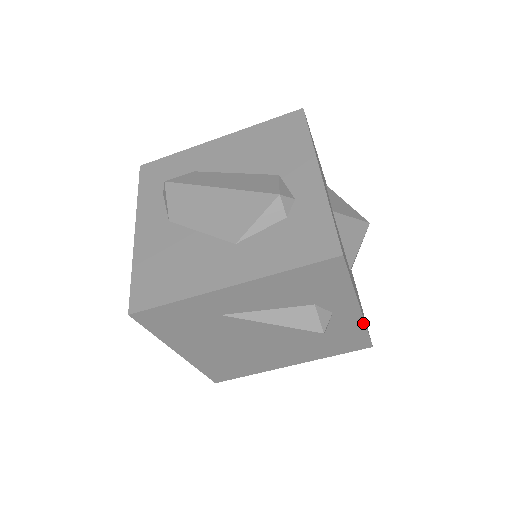
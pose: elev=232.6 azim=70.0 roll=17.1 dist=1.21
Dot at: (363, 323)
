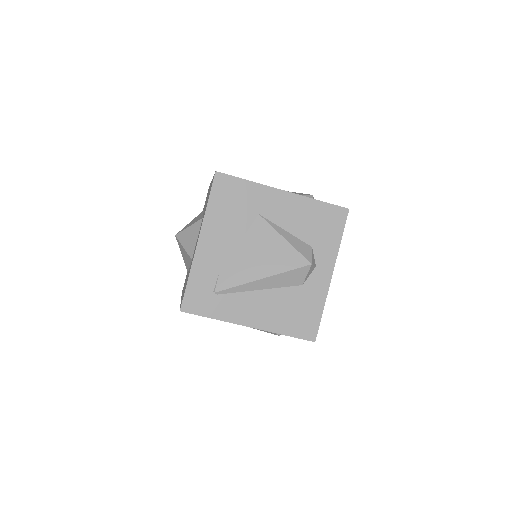
Dot at: (325, 297)
